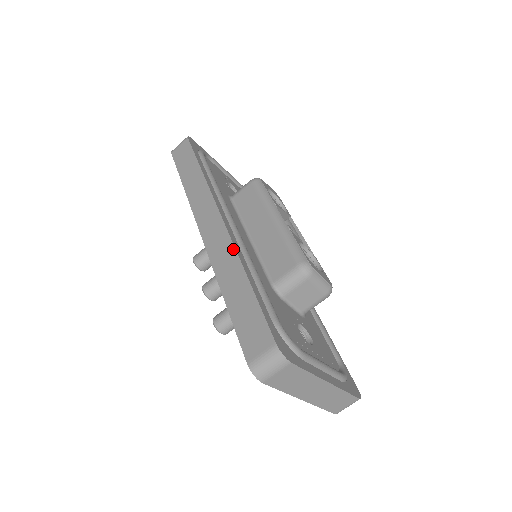
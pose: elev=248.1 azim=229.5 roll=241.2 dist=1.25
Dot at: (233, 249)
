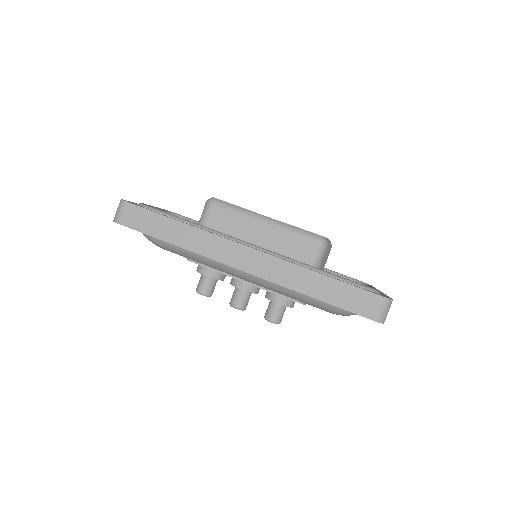
Dot at: (288, 263)
